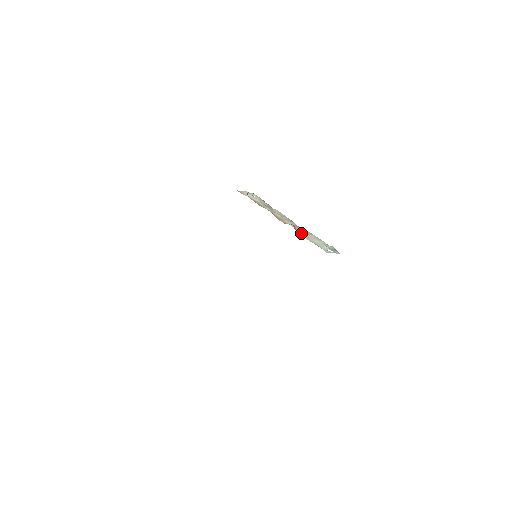
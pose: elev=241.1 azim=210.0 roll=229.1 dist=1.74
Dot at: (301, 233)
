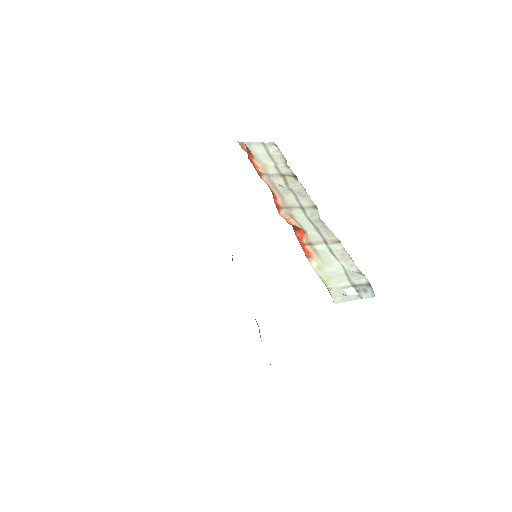
Dot at: (309, 247)
